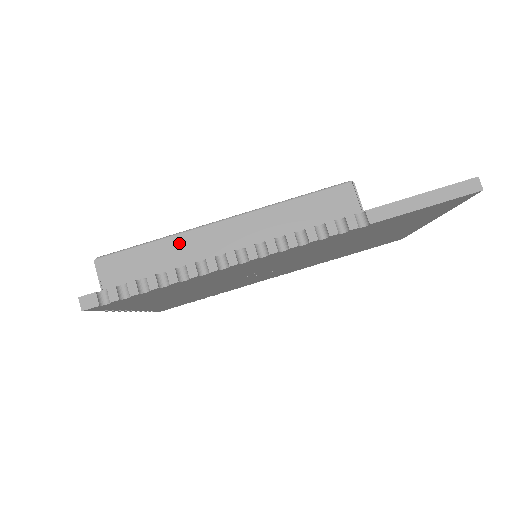
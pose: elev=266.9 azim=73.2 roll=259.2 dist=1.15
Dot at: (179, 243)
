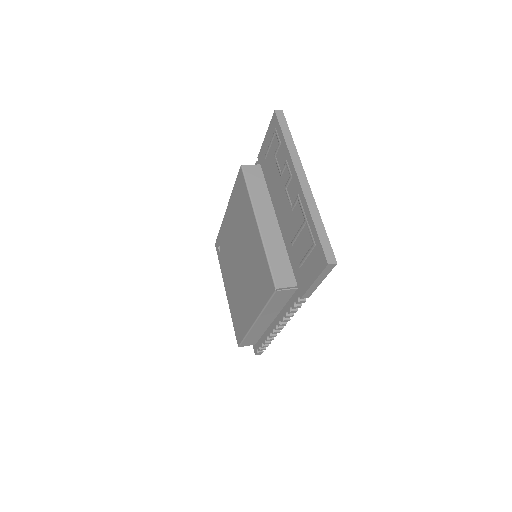
Dot at: (253, 332)
